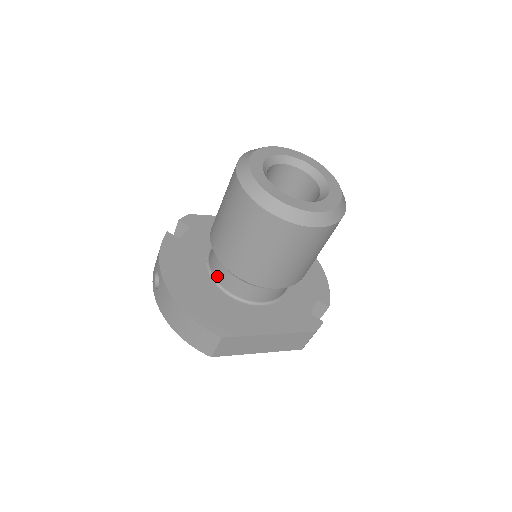
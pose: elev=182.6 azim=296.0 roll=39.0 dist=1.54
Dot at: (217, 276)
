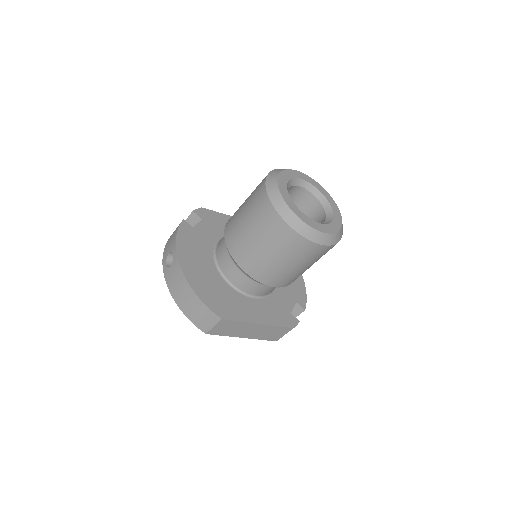
Dot at: (222, 266)
